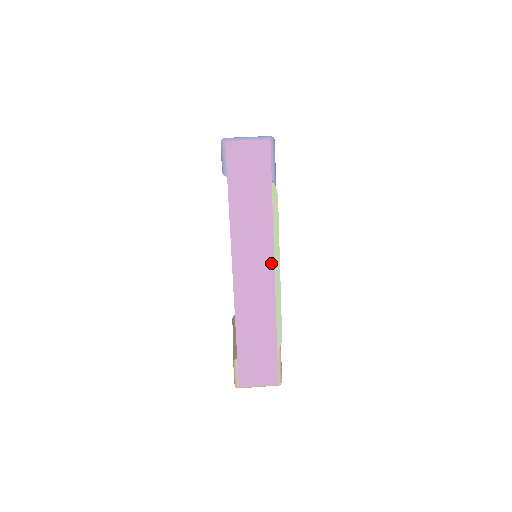
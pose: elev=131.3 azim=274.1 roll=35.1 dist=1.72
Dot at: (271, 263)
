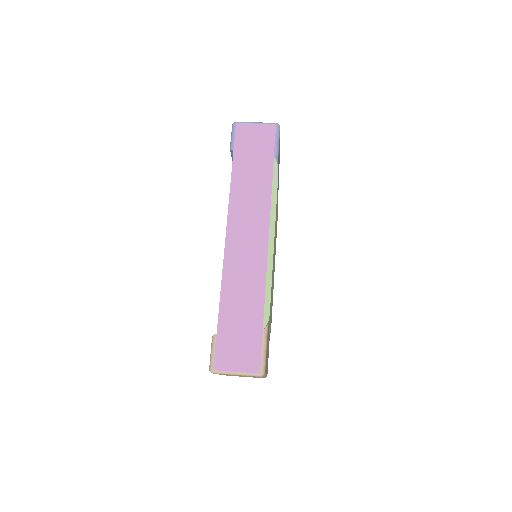
Dot at: (266, 232)
